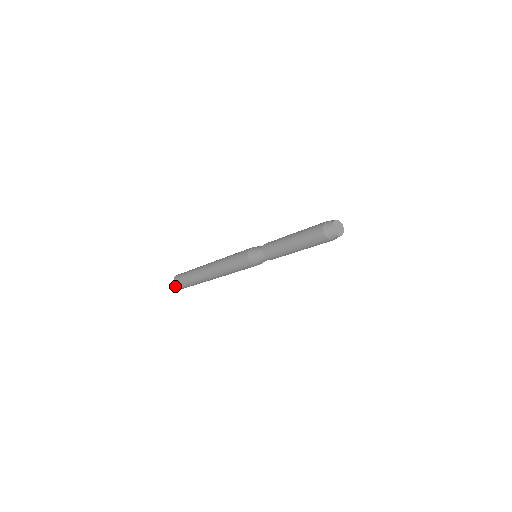
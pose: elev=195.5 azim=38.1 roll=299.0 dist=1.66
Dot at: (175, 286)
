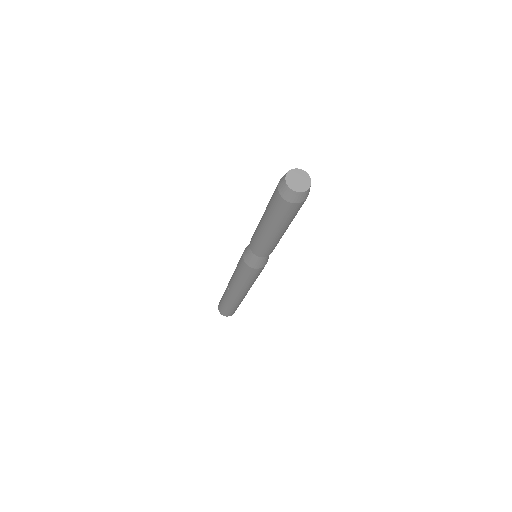
Dot at: occluded
